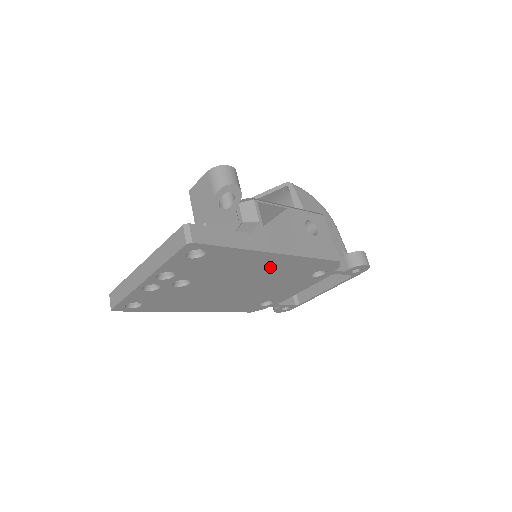
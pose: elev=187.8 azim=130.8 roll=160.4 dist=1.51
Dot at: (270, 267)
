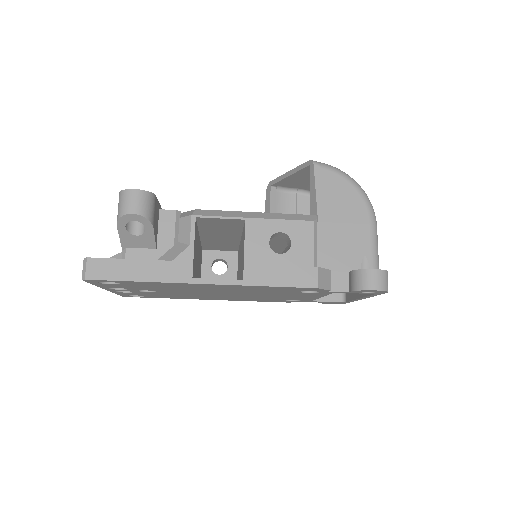
Dot at: (223, 288)
